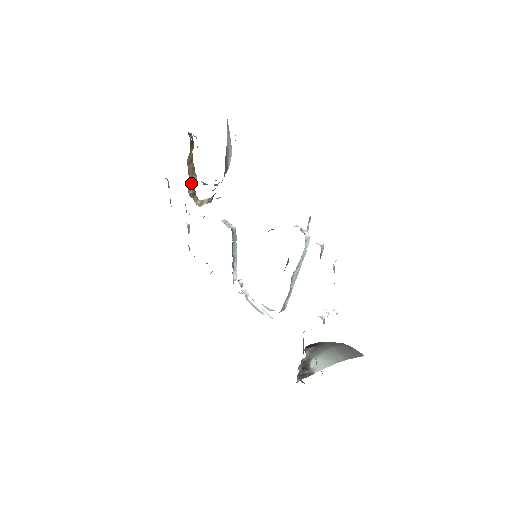
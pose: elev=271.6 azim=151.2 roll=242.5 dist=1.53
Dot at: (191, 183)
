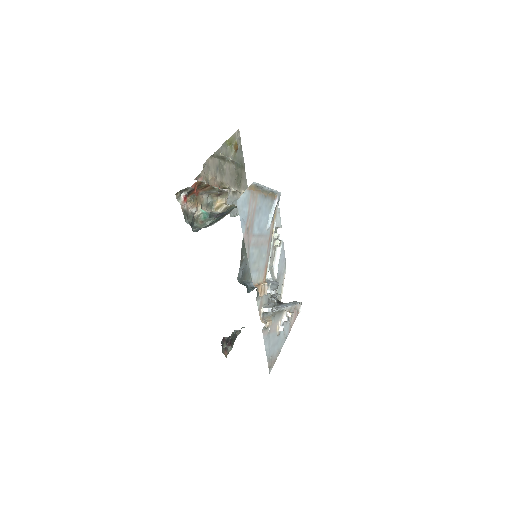
Dot at: (211, 193)
